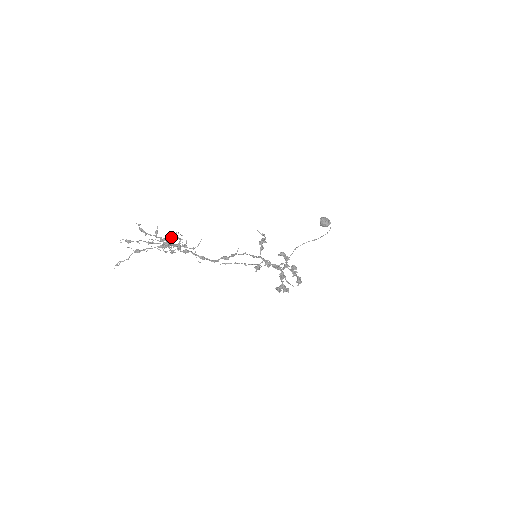
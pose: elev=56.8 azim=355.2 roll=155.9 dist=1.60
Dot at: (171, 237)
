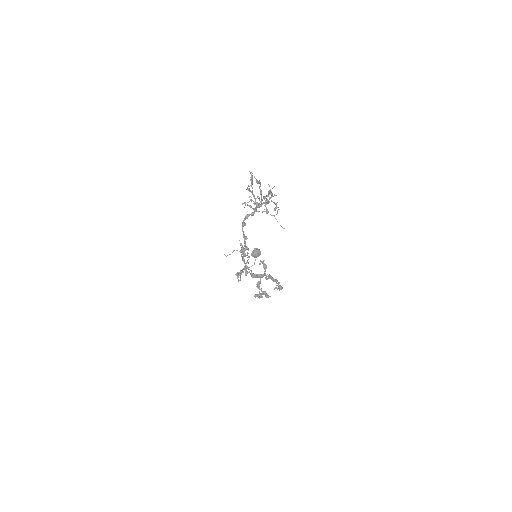
Dot at: occluded
